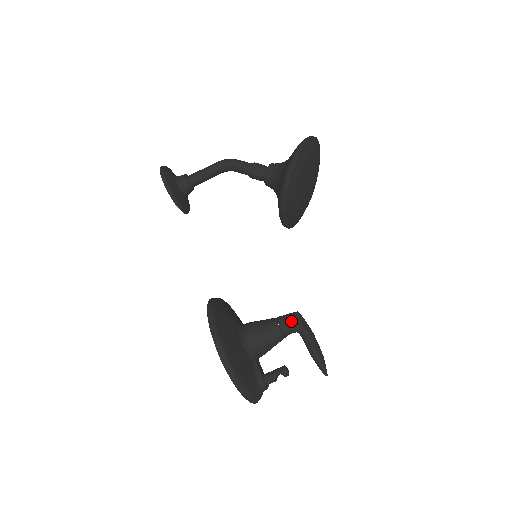
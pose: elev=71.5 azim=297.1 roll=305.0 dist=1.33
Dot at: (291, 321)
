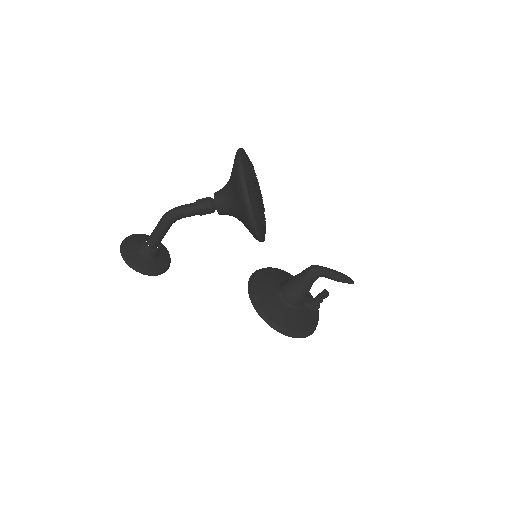
Dot at: (314, 277)
